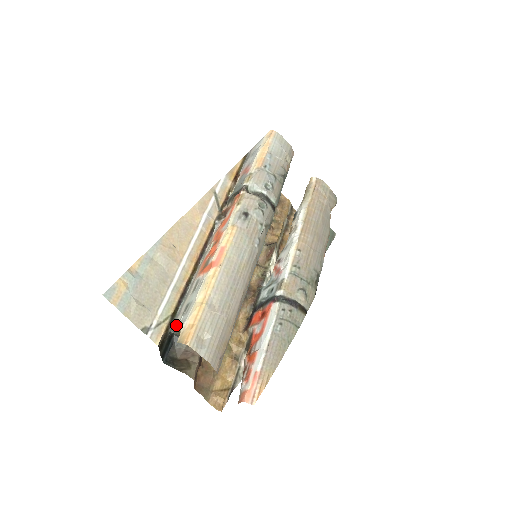
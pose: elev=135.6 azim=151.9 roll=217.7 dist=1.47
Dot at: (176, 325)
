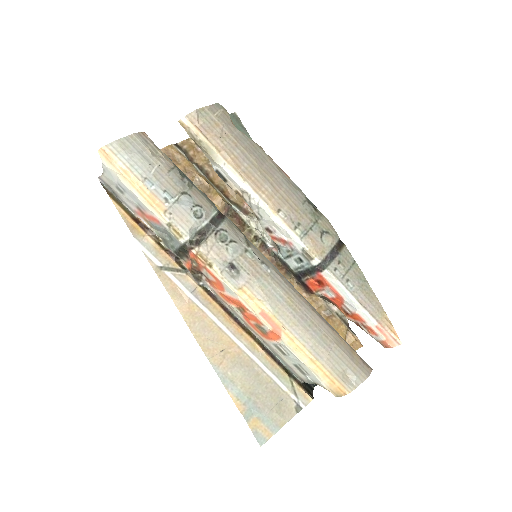
Dot at: (307, 381)
